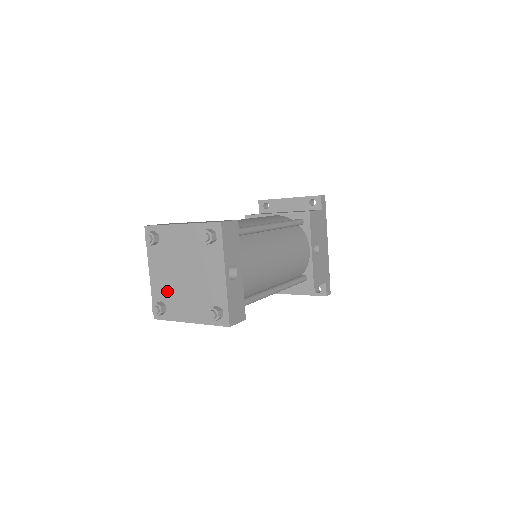
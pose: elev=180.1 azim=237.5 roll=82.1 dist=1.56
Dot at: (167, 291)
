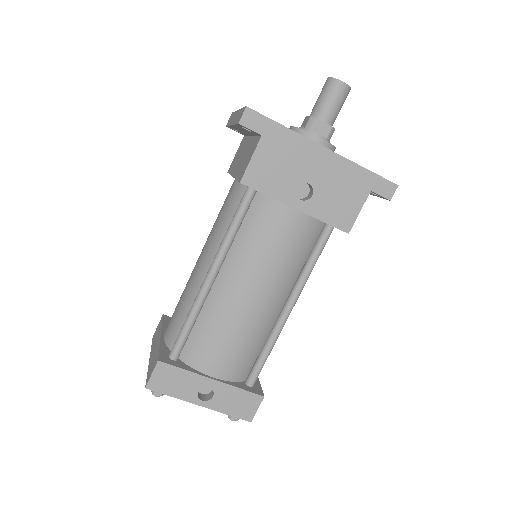
Dot at: occluded
